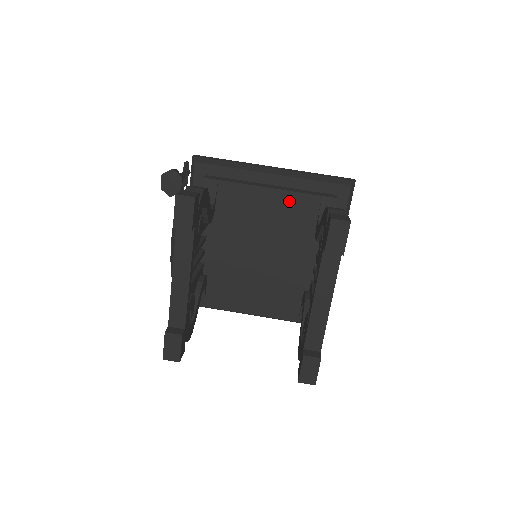
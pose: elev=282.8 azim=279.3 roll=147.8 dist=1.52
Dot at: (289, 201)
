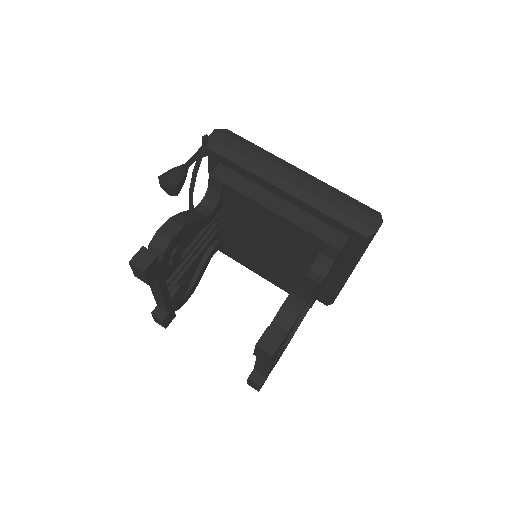
Dot at: (291, 229)
